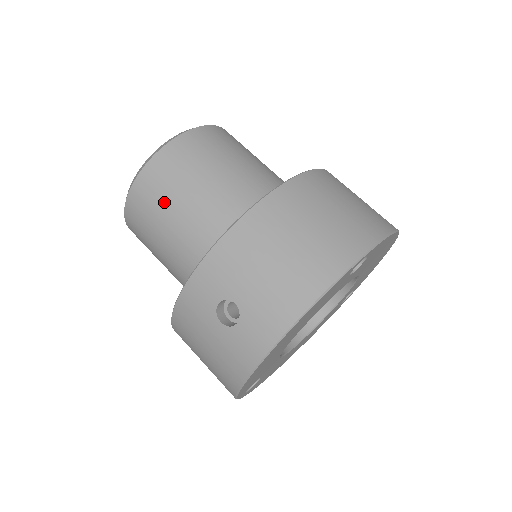
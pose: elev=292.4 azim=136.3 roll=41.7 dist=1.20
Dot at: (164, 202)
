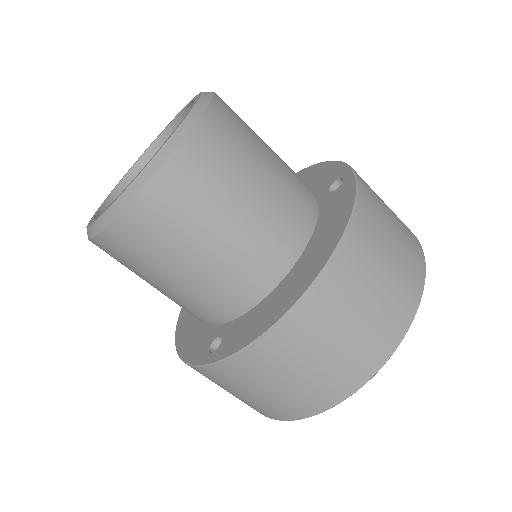
Dot at: occluded
